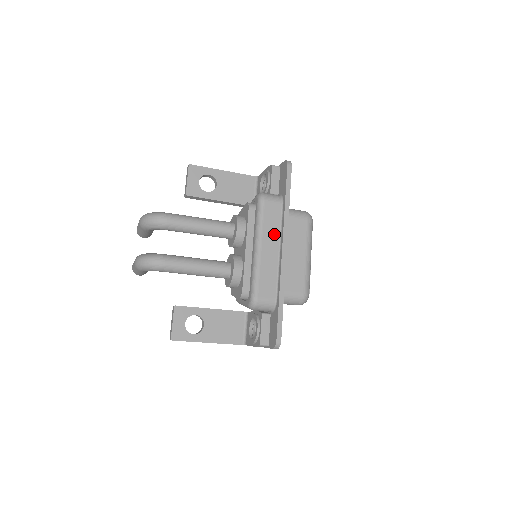
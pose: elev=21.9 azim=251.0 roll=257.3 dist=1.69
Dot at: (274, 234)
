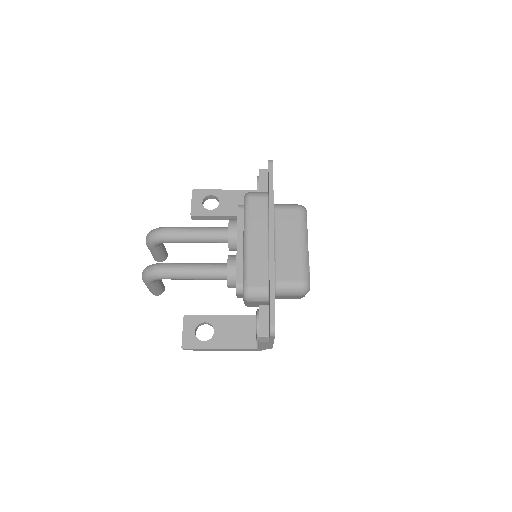
Dot at: (261, 226)
